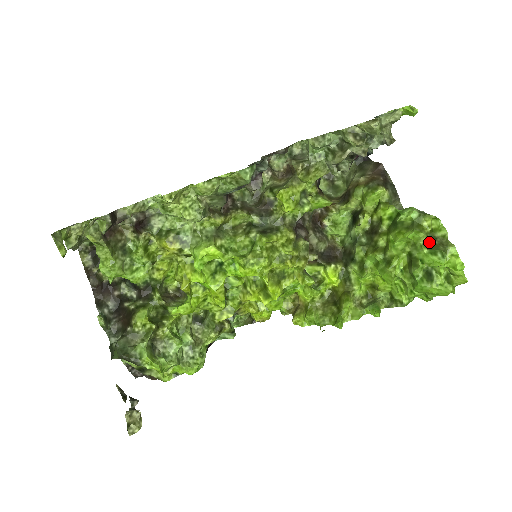
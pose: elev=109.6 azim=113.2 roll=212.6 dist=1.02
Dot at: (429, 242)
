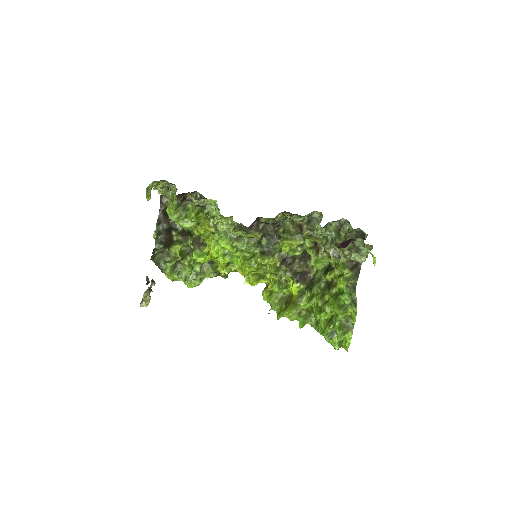
Dot at: (343, 321)
